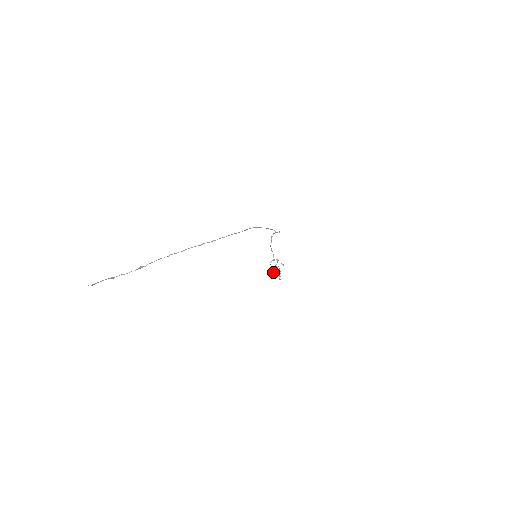
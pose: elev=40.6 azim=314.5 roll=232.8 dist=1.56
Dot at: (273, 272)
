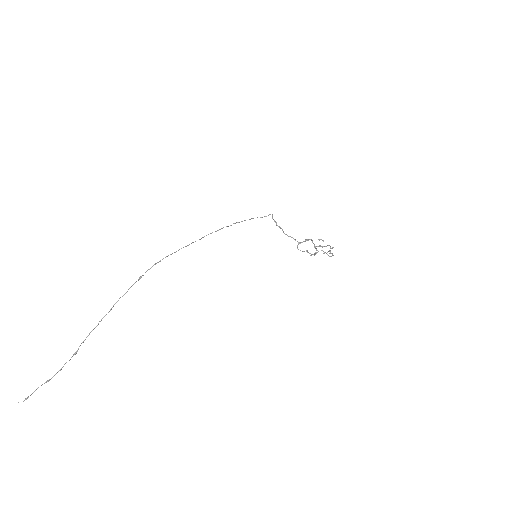
Dot at: (310, 255)
